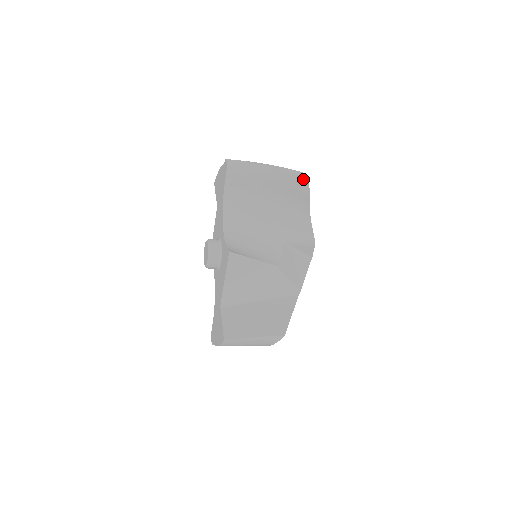
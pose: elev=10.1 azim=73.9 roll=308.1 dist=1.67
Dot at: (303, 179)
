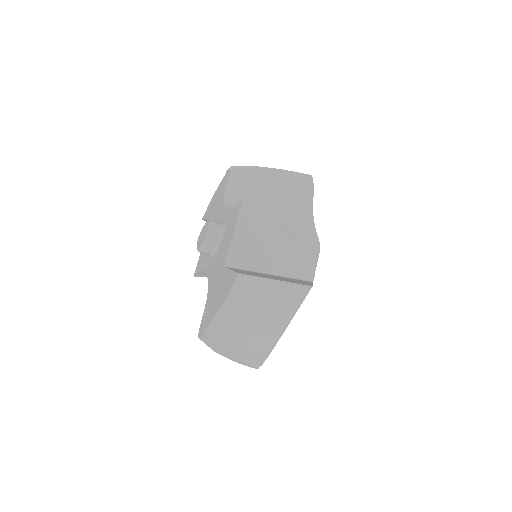
Dot at: (307, 177)
